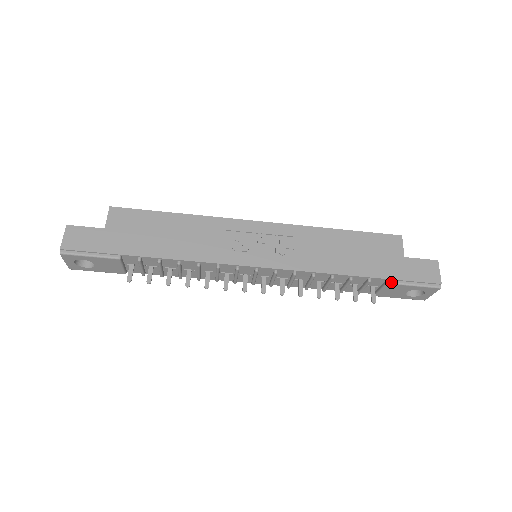
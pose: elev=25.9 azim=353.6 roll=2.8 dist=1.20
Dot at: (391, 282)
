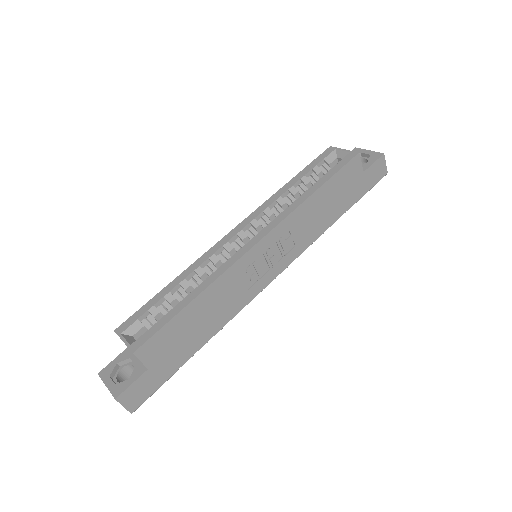
Dot at: occluded
